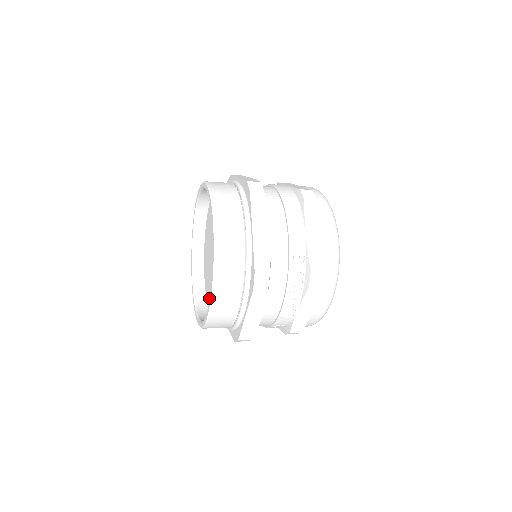
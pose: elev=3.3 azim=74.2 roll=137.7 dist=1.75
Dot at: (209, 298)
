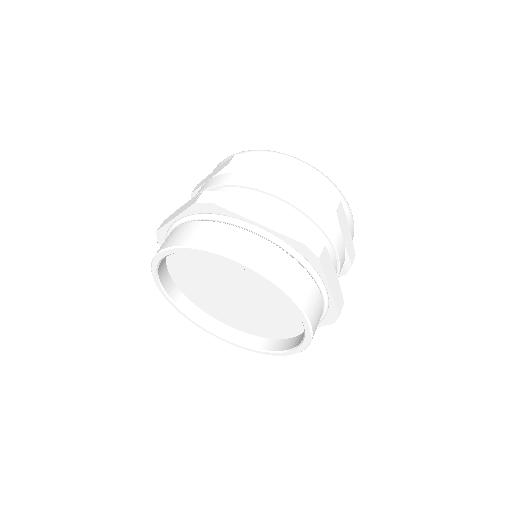
Dot at: (182, 278)
